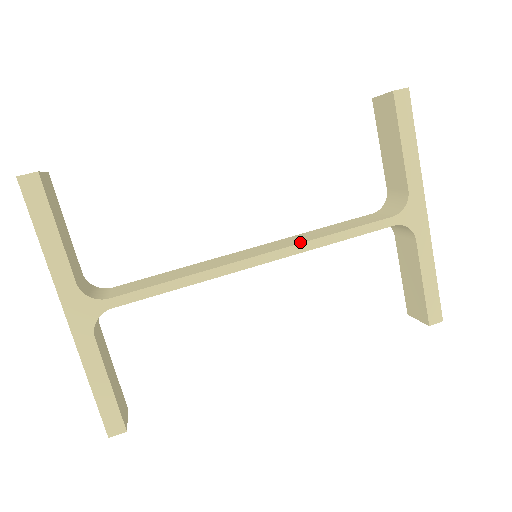
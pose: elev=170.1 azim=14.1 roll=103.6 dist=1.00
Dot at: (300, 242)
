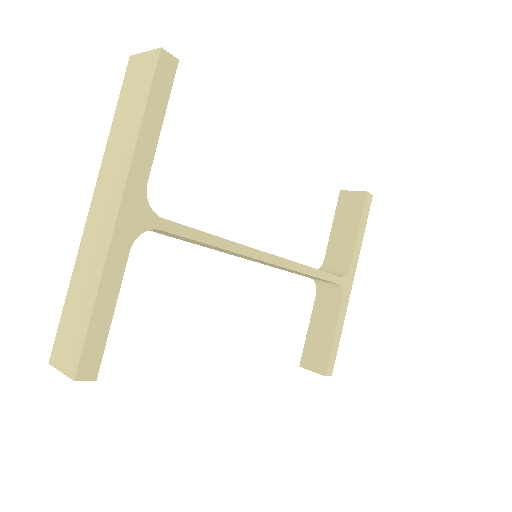
Dot at: (293, 261)
